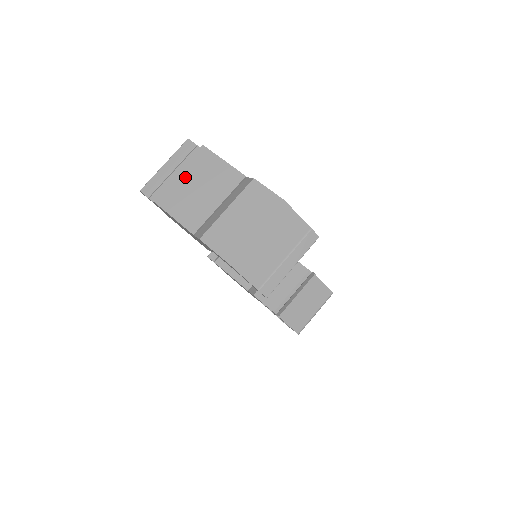
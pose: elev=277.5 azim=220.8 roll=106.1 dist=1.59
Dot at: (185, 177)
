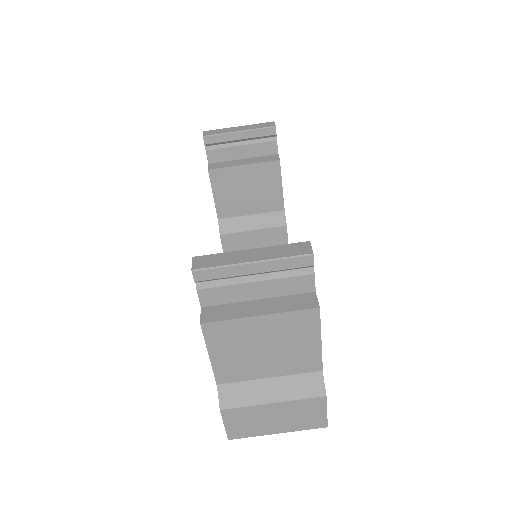
Dot at: (263, 327)
